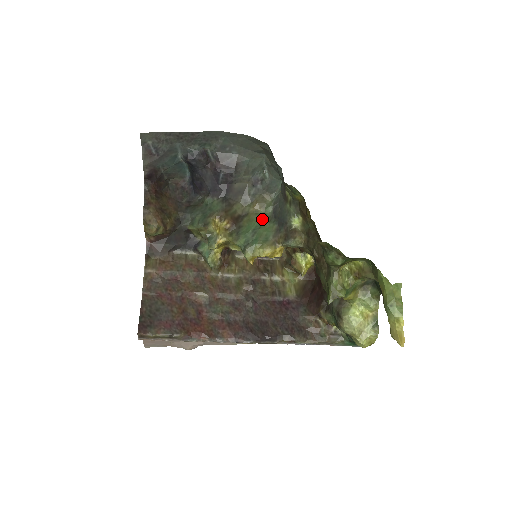
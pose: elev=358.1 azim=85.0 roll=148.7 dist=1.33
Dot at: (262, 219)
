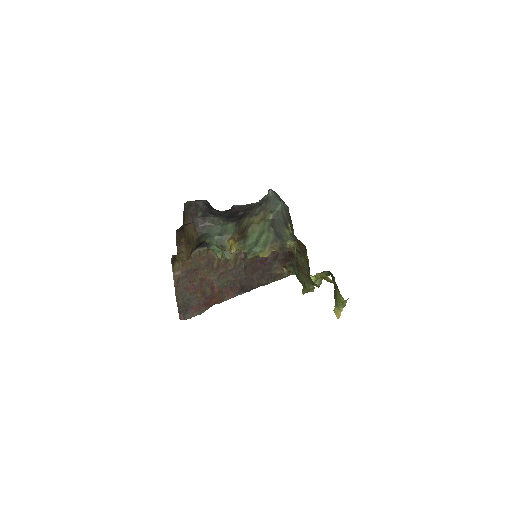
Dot at: (263, 230)
